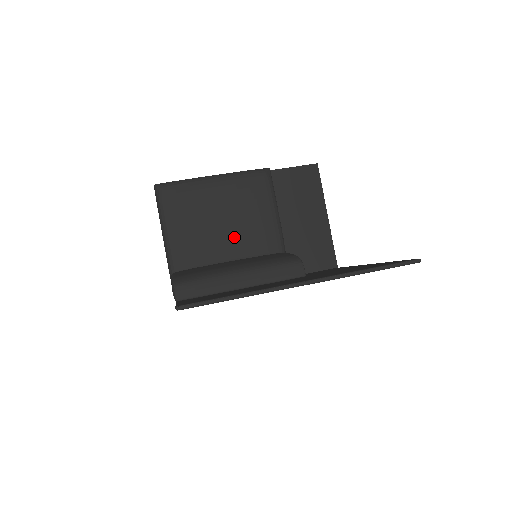
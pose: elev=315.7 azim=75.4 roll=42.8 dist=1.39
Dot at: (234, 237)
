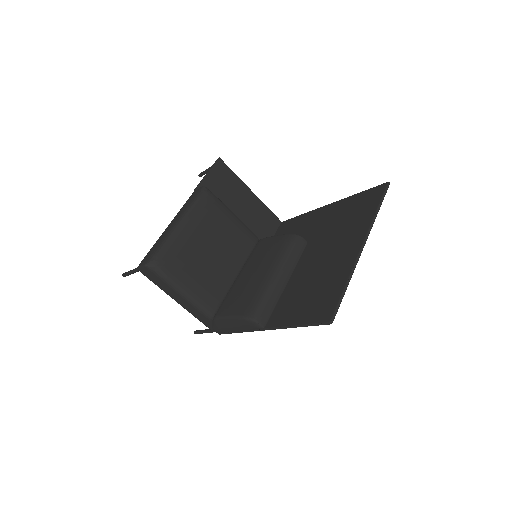
Dot at: (227, 256)
